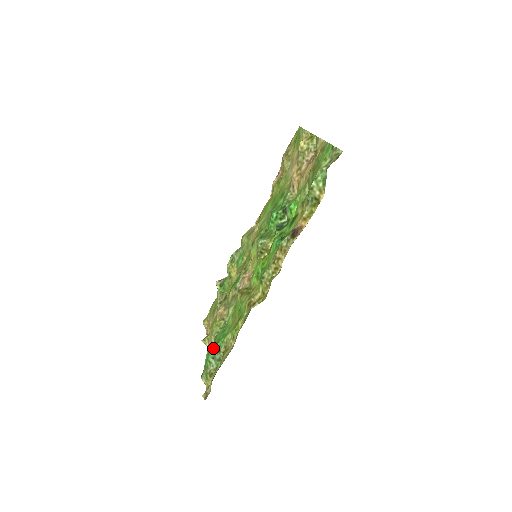
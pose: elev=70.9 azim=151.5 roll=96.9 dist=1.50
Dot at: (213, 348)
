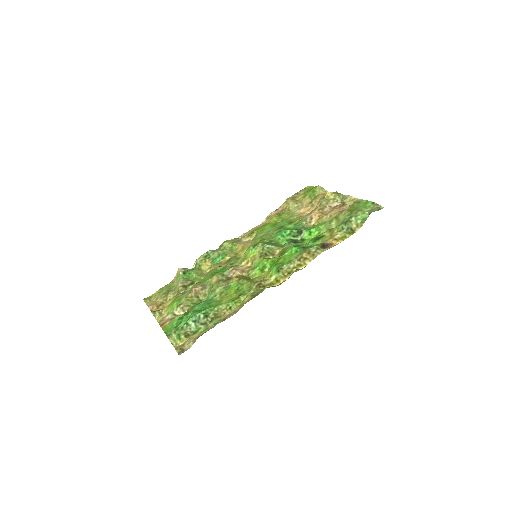
Dot at: (200, 312)
